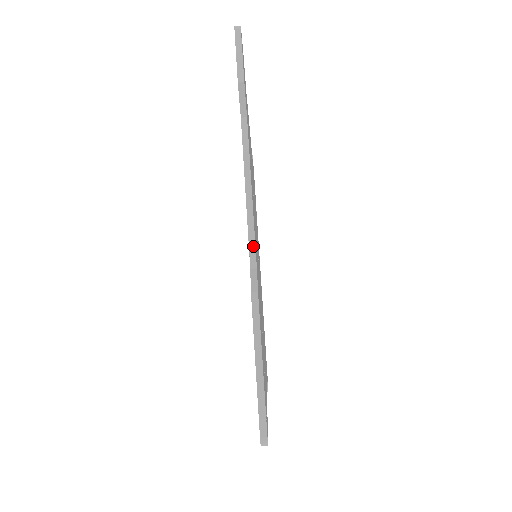
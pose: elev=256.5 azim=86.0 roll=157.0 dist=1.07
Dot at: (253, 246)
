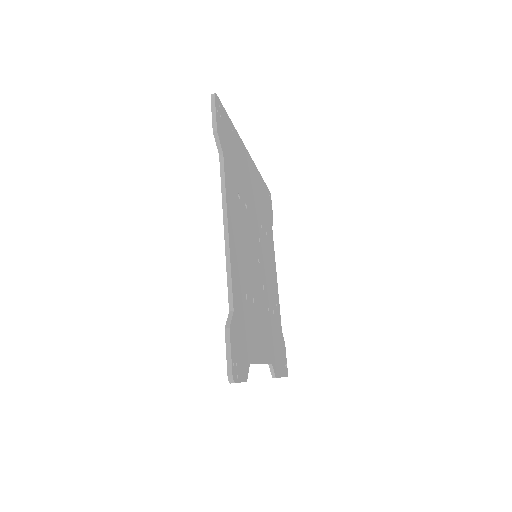
Dot at: occluded
